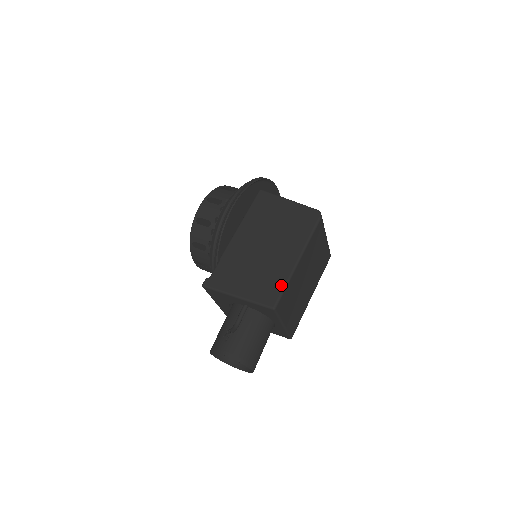
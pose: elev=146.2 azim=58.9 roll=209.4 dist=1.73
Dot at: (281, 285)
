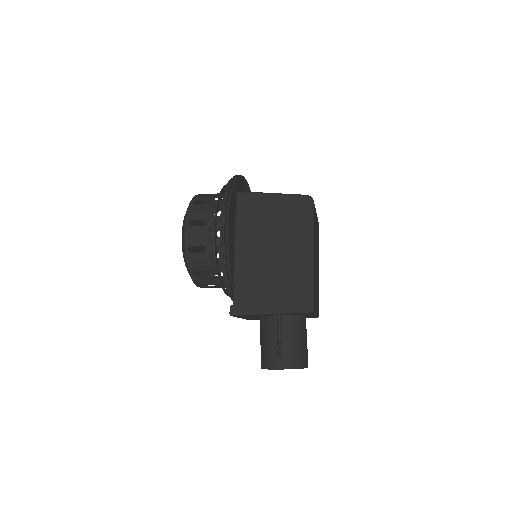
Dot at: (309, 286)
